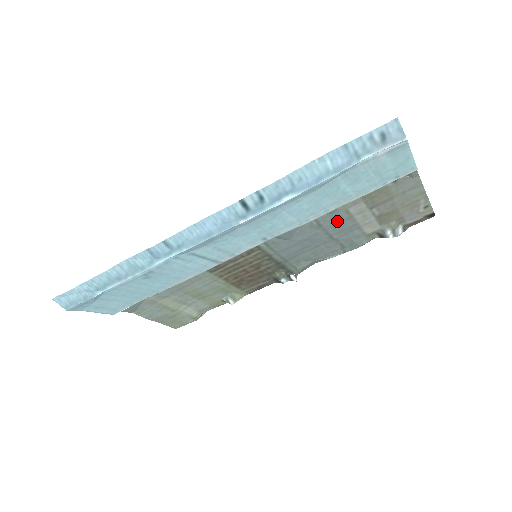
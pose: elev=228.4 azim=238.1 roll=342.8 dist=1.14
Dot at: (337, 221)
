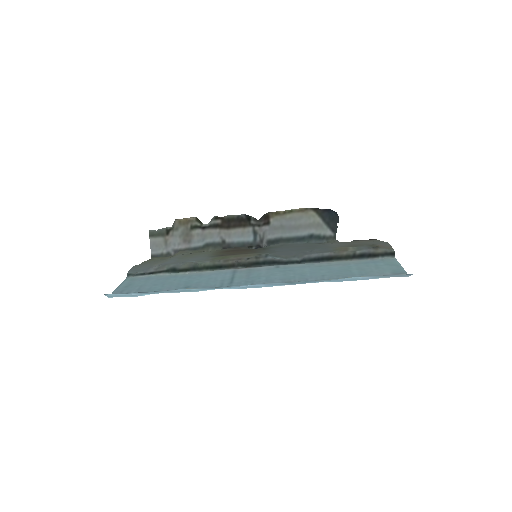
Dot at: (322, 246)
